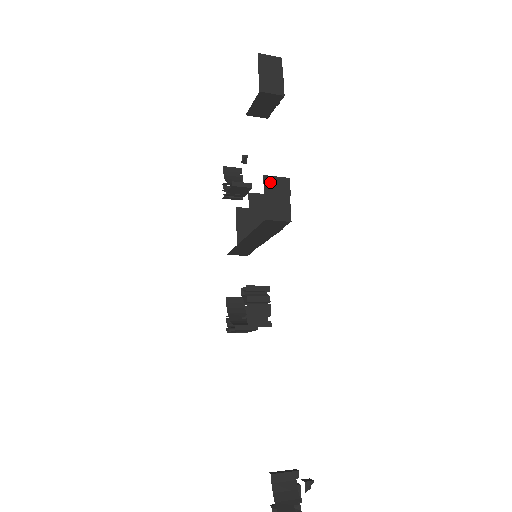
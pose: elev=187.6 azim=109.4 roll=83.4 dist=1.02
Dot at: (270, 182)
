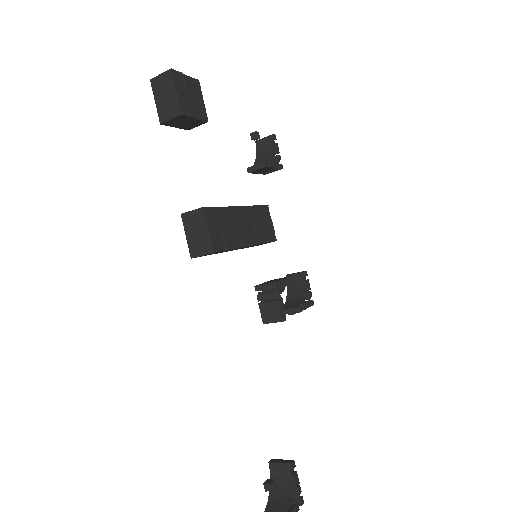
Dot at: (187, 219)
